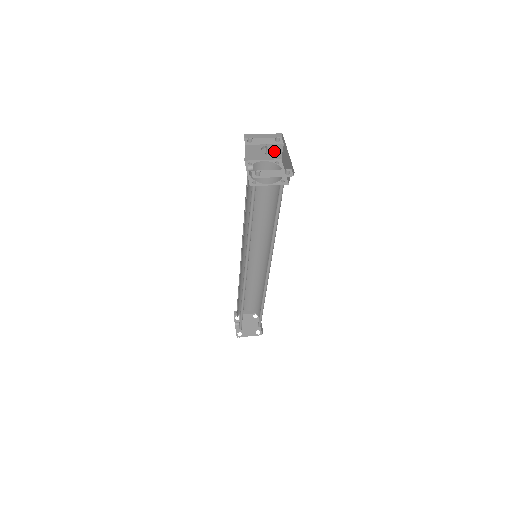
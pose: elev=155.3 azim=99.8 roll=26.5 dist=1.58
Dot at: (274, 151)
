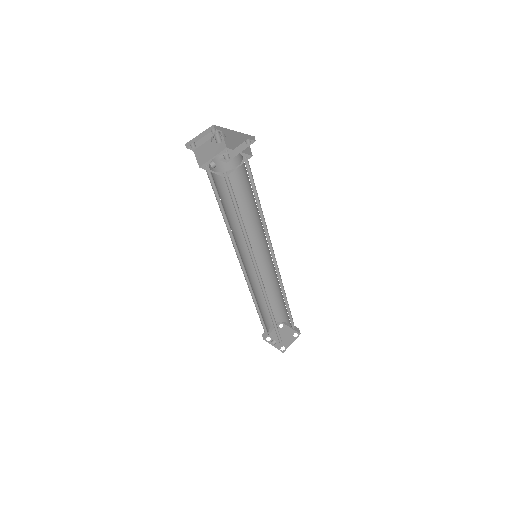
Dot at: (217, 143)
